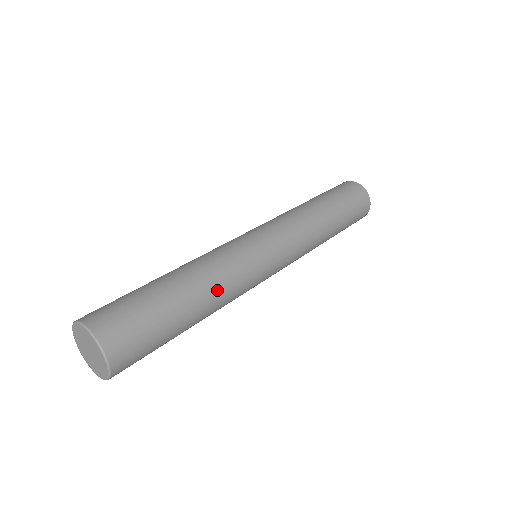
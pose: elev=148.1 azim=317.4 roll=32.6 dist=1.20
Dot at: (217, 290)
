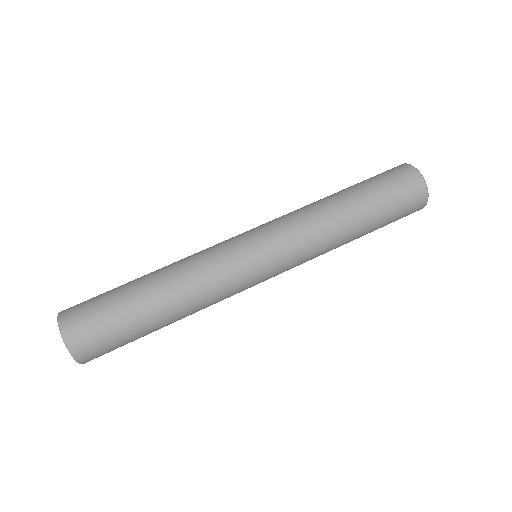
Dot at: (185, 289)
